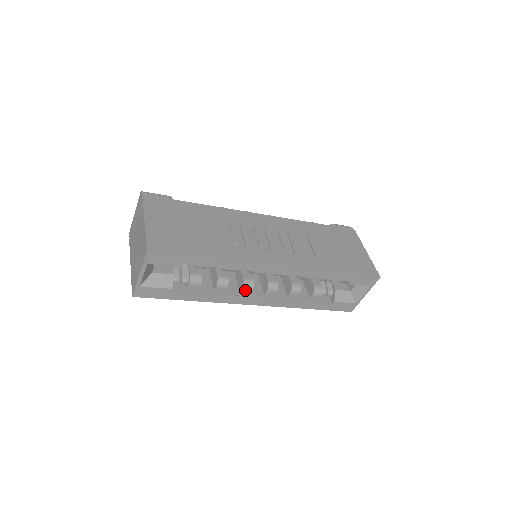
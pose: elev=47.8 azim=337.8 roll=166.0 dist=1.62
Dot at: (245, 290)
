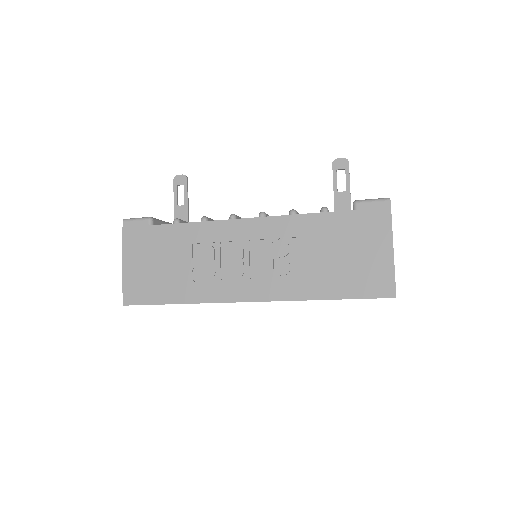
Dot at: occluded
